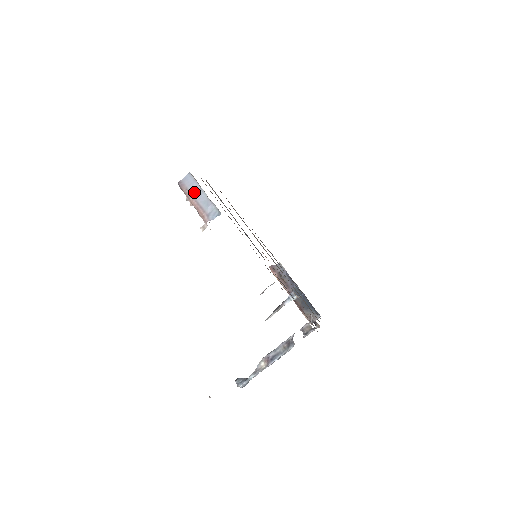
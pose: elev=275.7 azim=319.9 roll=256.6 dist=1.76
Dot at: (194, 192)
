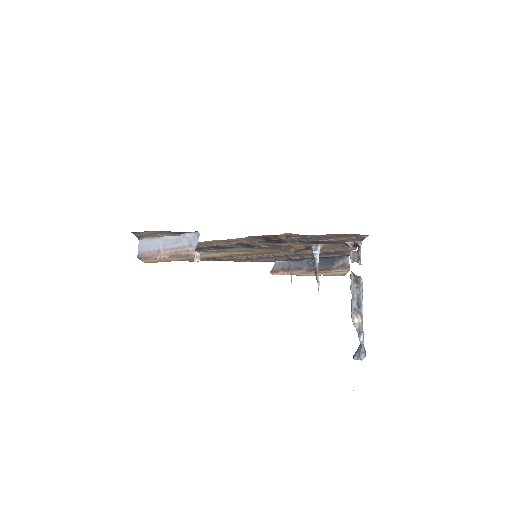
Dot at: (159, 246)
